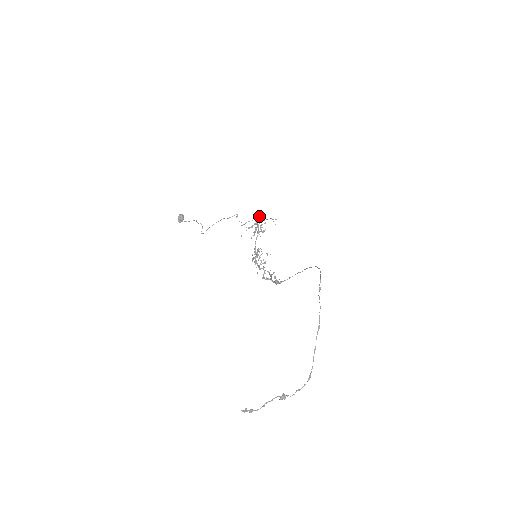
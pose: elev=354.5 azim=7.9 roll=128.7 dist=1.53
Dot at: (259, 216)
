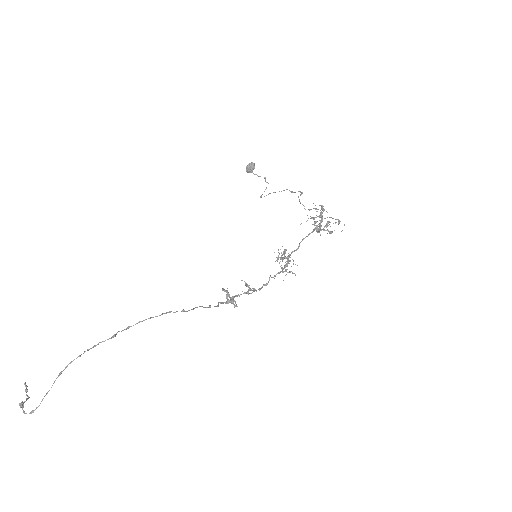
Dot at: (323, 208)
